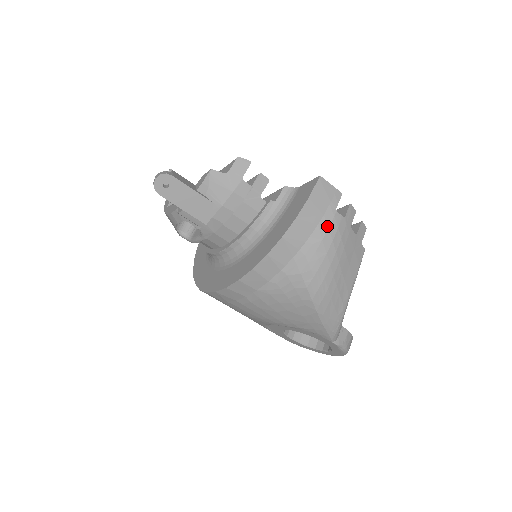
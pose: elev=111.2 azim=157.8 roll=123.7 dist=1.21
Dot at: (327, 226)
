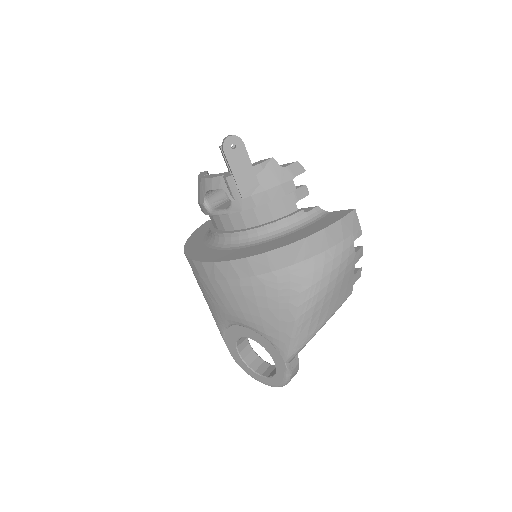
Dot at: (342, 250)
